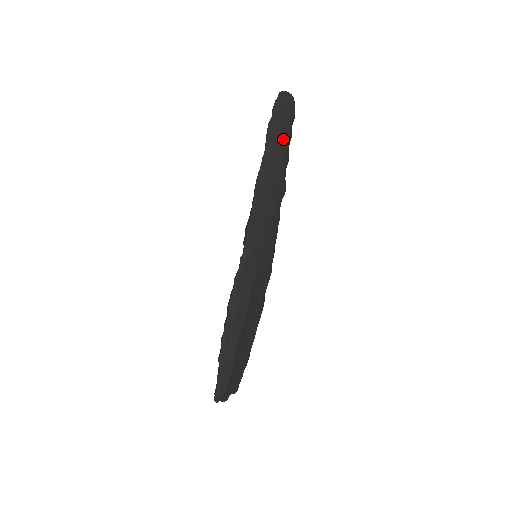
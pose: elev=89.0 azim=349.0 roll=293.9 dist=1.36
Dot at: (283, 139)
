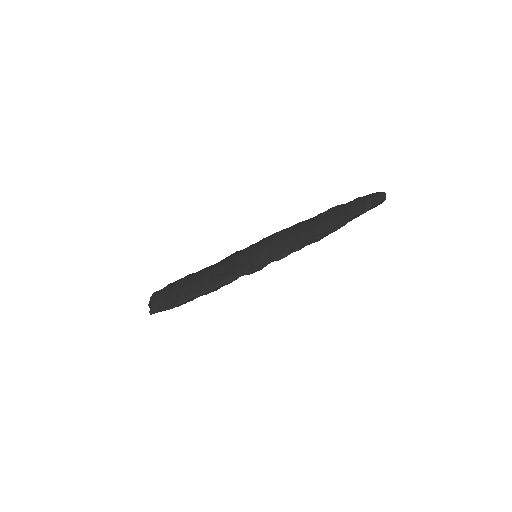
Dot at: occluded
